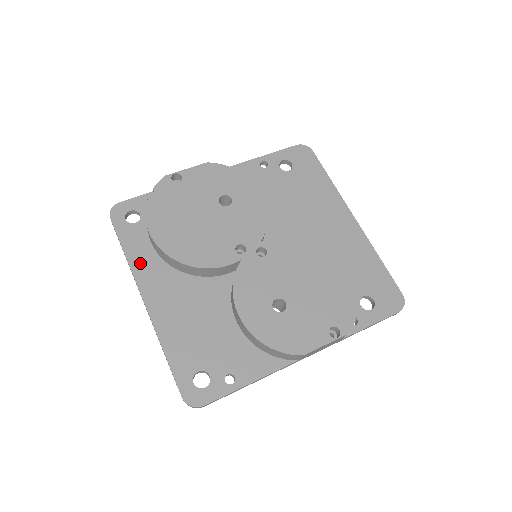
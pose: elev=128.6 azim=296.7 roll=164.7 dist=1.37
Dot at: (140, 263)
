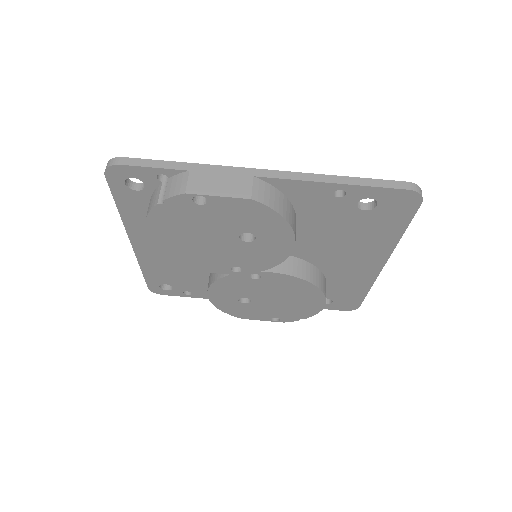
Dot at: (134, 222)
